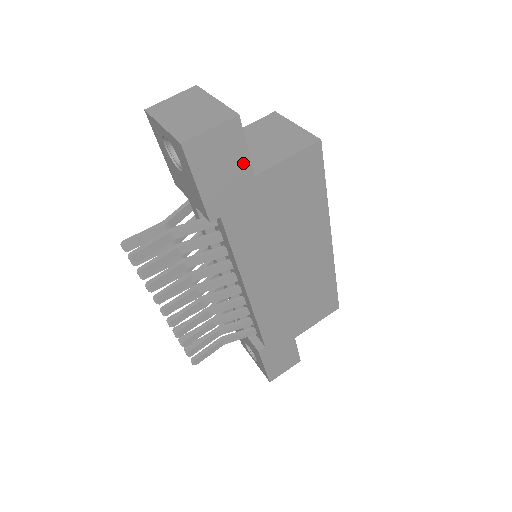
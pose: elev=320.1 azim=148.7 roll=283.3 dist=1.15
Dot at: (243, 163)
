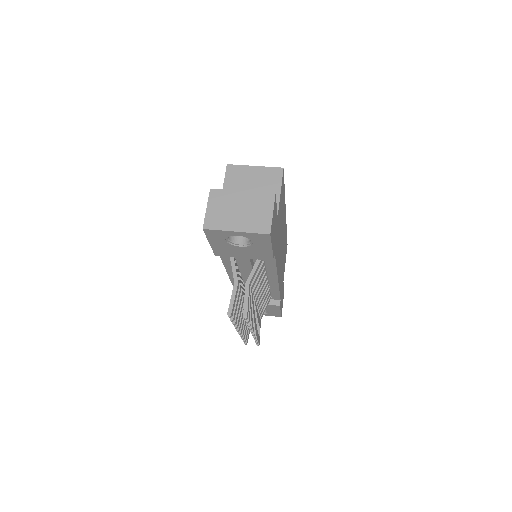
Dot at: (276, 216)
